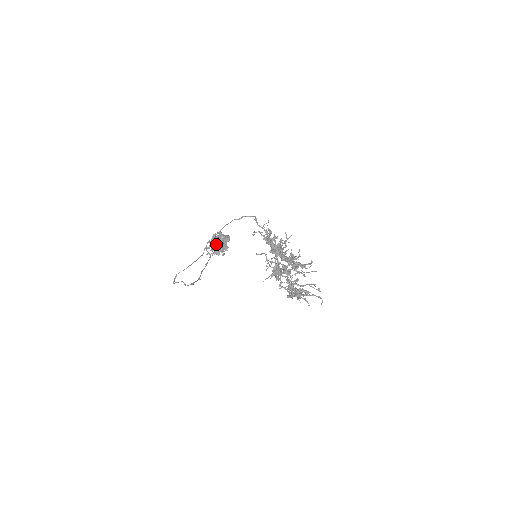
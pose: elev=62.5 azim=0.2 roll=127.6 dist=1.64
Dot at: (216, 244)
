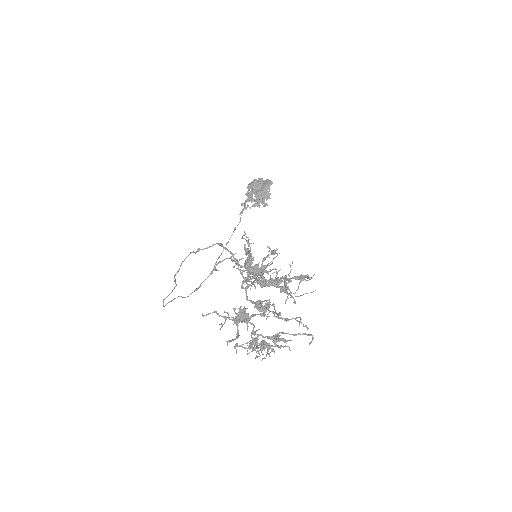
Dot at: occluded
